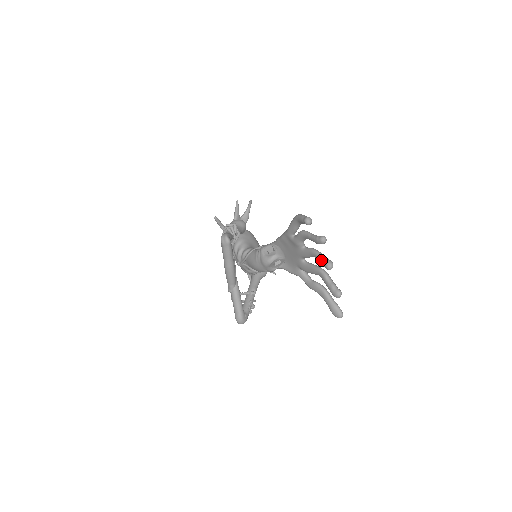
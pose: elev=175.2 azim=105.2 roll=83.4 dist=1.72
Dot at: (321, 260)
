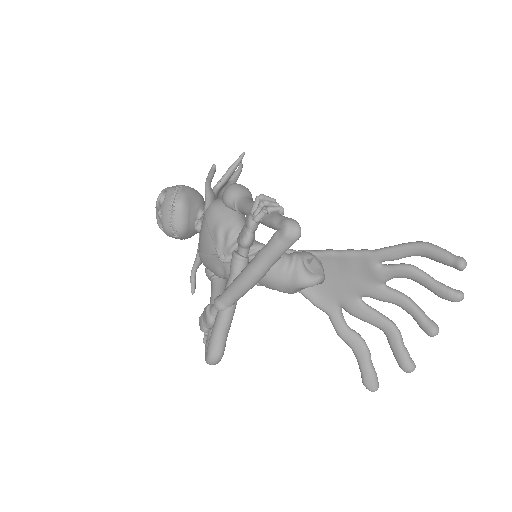
Dot at: (423, 318)
